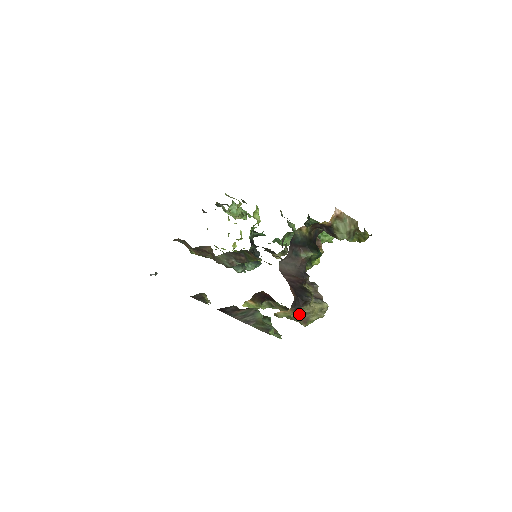
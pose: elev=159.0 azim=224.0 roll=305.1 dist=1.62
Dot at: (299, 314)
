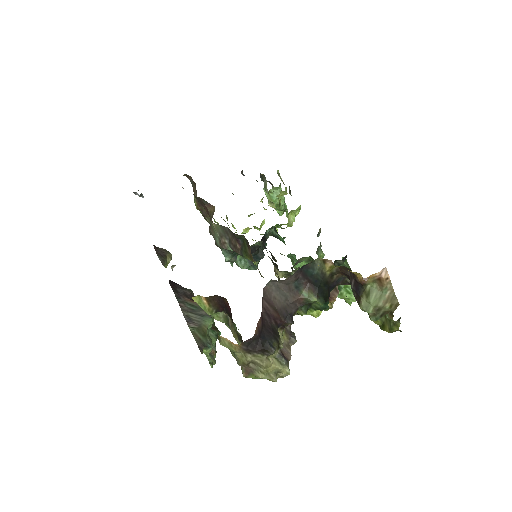
Dot at: (246, 358)
